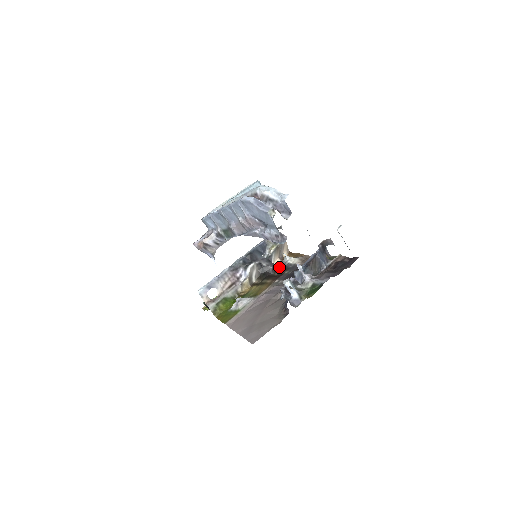
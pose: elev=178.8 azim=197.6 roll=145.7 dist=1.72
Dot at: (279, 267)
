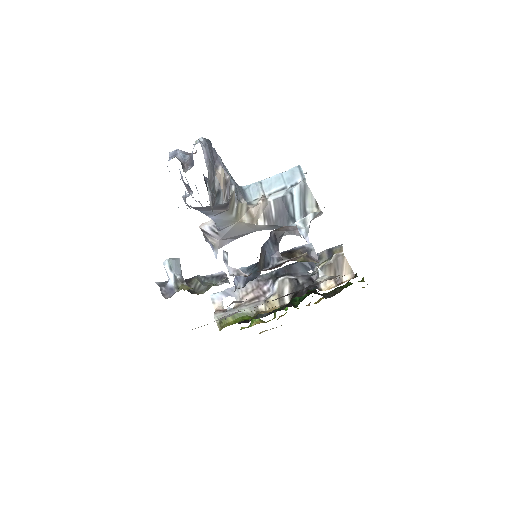
Dot at: occluded
